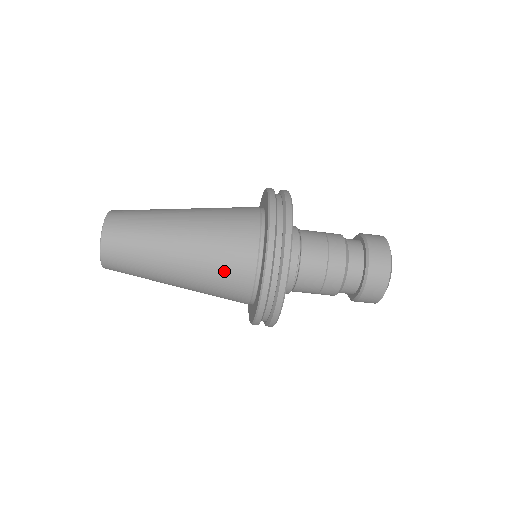
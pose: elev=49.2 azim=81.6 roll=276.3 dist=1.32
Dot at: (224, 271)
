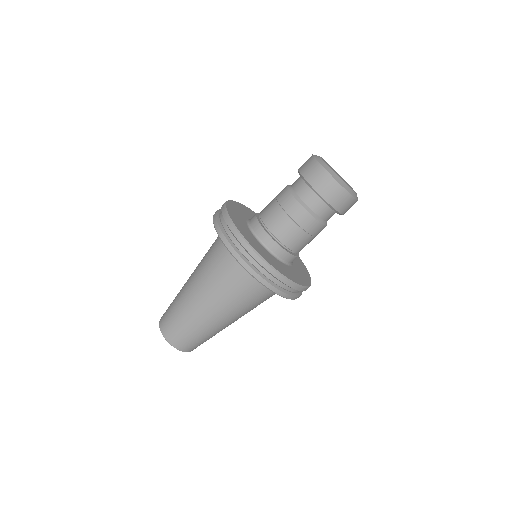
Dot at: (247, 299)
